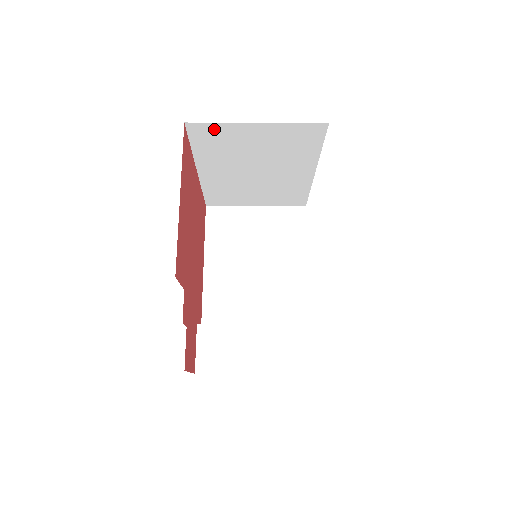
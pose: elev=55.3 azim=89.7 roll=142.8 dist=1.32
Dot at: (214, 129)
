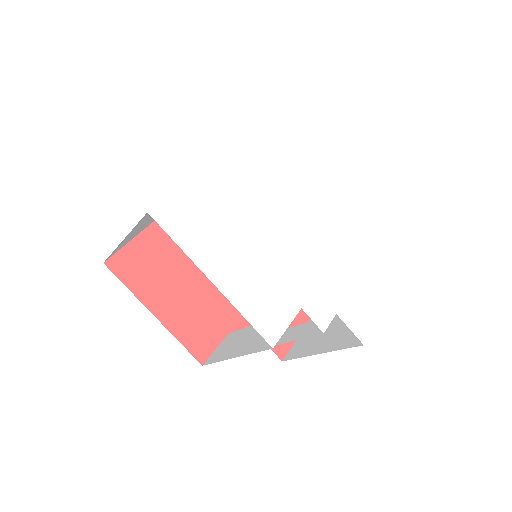
Dot at: (118, 248)
